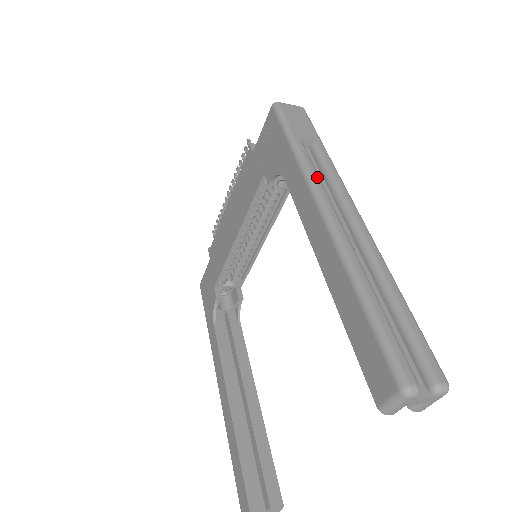
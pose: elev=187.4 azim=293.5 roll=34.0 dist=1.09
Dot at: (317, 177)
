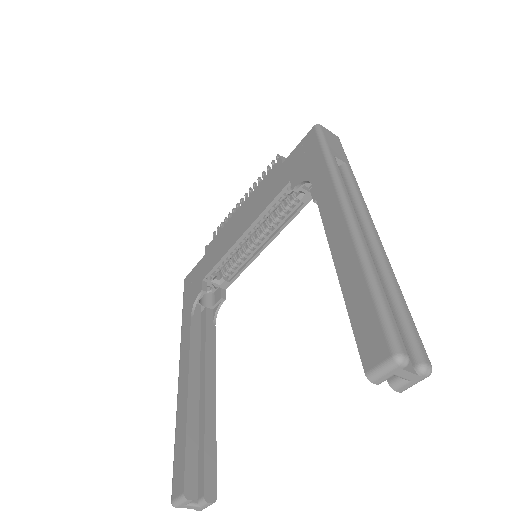
Dot at: (345, 186)
